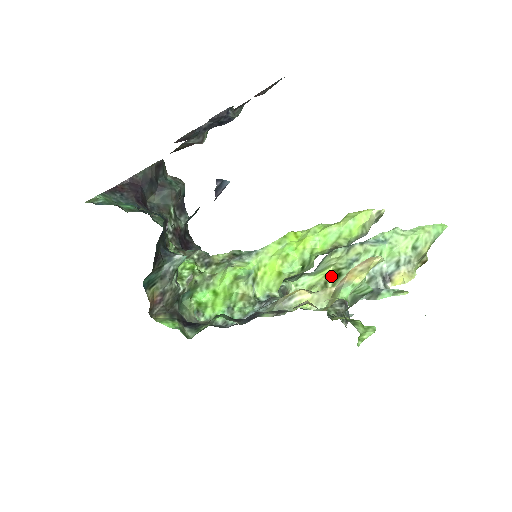
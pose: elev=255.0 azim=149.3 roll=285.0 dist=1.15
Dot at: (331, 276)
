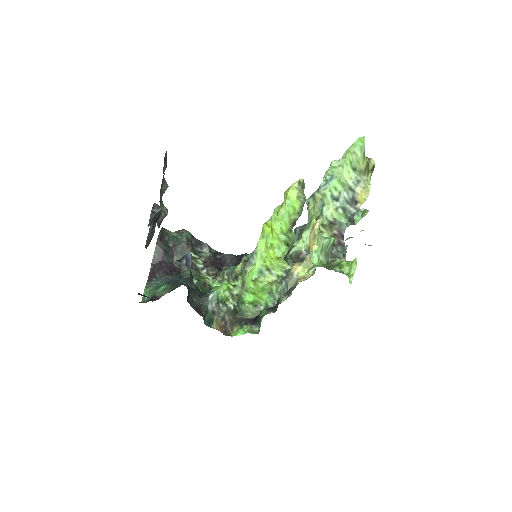
Dot at: occluded
